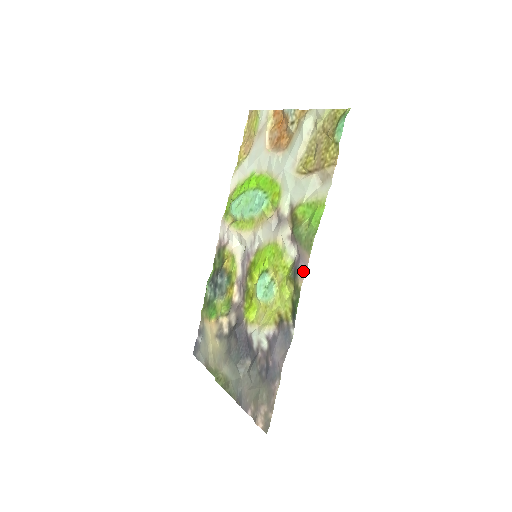
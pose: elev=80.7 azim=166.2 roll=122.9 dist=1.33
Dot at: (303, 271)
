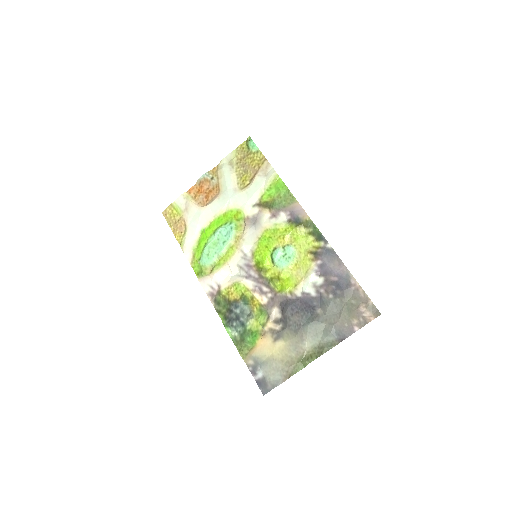
Dot at: (302, 212)
